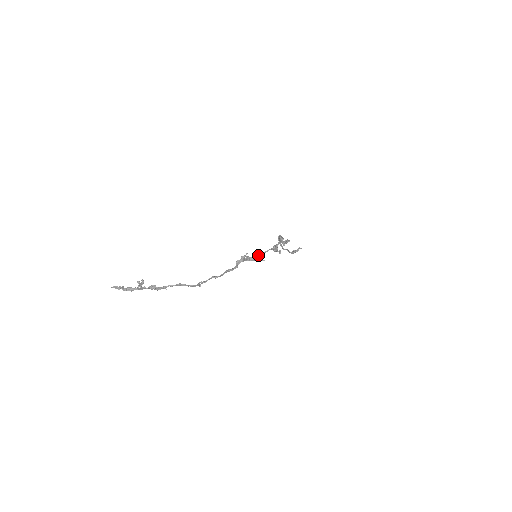
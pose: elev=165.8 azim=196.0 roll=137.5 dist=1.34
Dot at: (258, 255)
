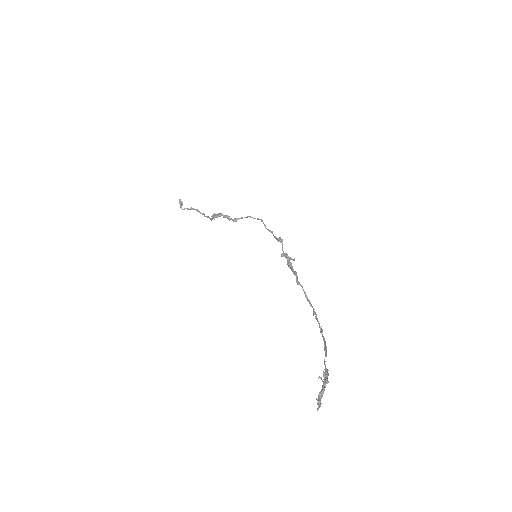
Dot at: (289, 259)
